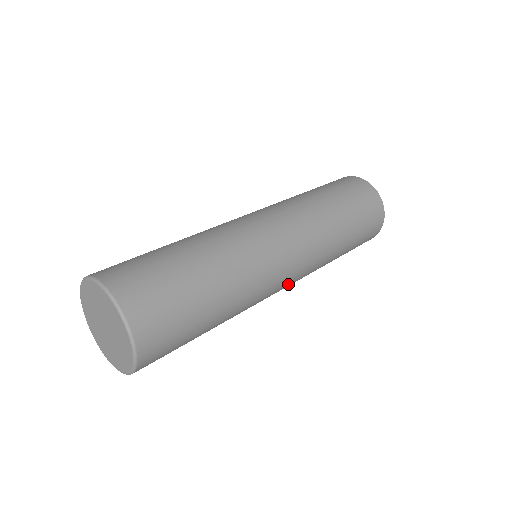
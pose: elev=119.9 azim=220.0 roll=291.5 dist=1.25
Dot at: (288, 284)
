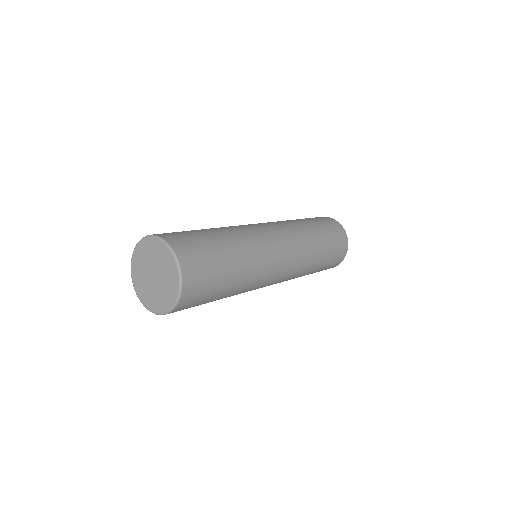
Dot at: (285, 265)
